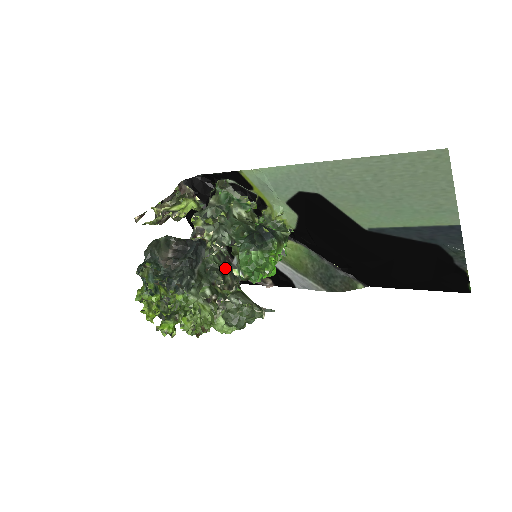
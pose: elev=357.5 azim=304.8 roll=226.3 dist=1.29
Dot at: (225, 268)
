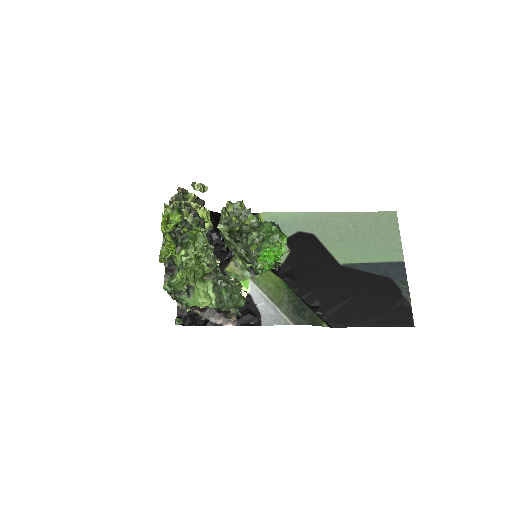
Dot at: occluded
